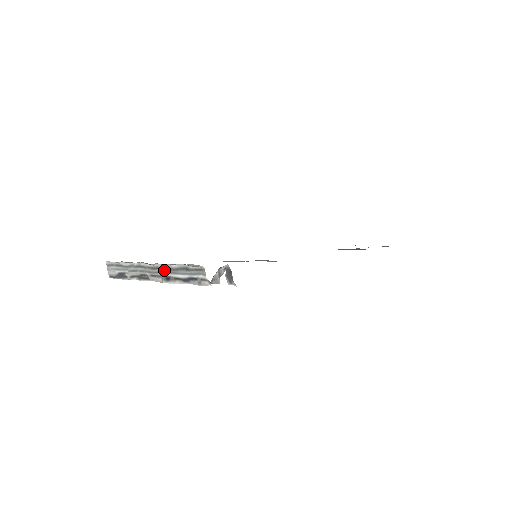
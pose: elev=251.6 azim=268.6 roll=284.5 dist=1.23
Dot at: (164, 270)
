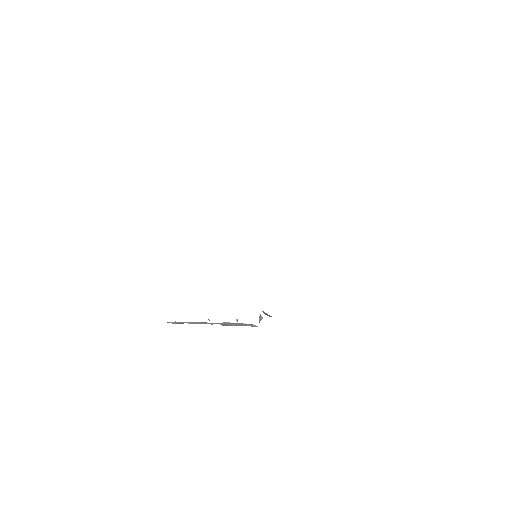
Dot at: occluded
